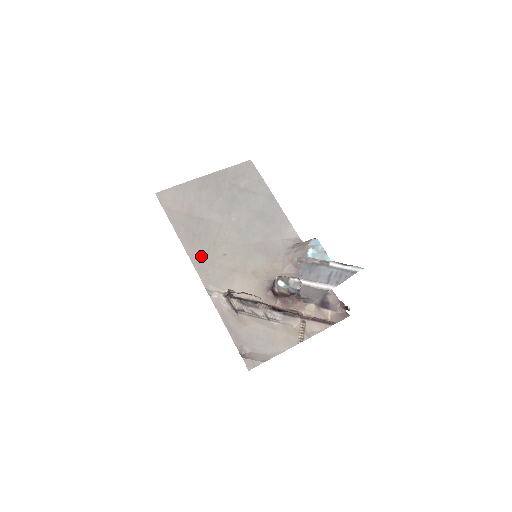
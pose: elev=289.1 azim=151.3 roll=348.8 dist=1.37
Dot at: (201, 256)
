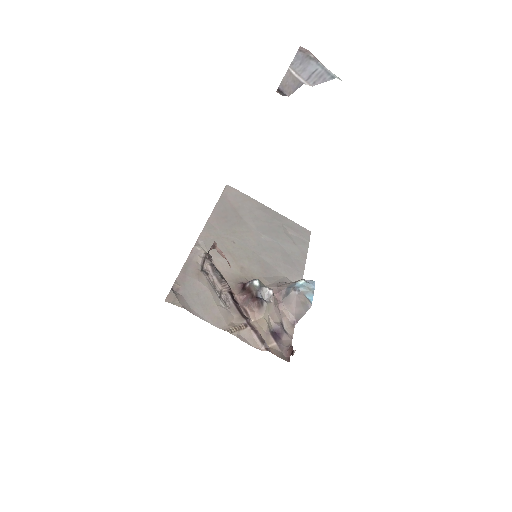
Dot at: (217, 227)
